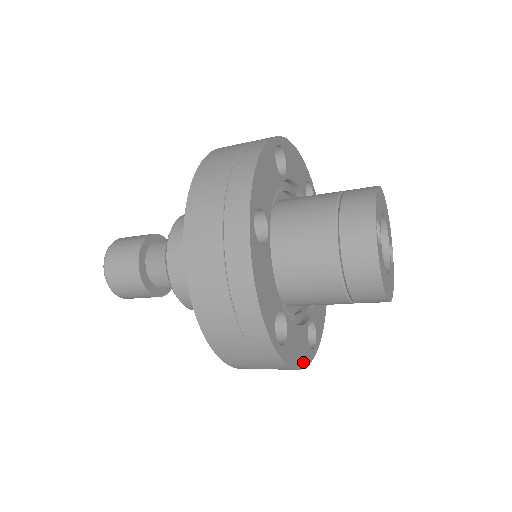
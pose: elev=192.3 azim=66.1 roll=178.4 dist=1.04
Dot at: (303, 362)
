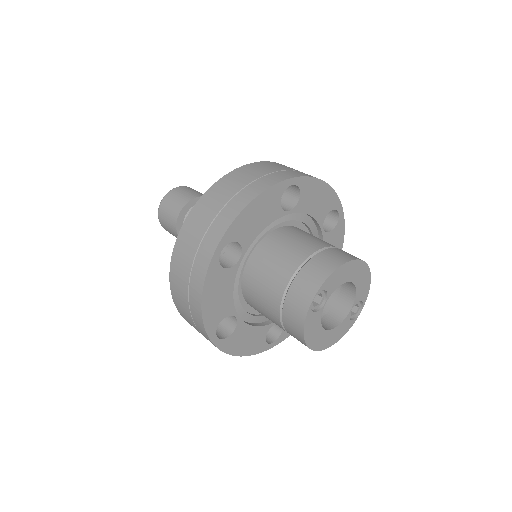
Dot at: (249, 351)
